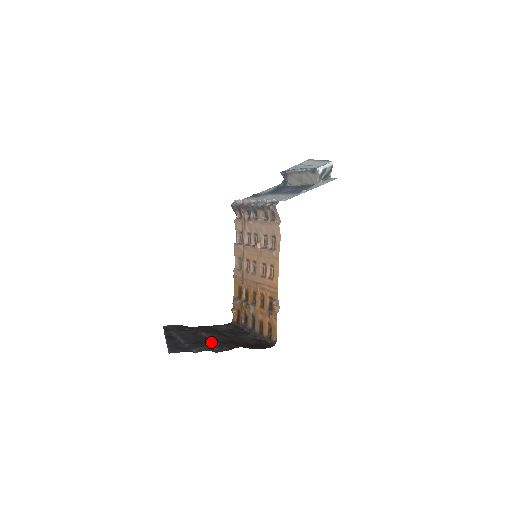
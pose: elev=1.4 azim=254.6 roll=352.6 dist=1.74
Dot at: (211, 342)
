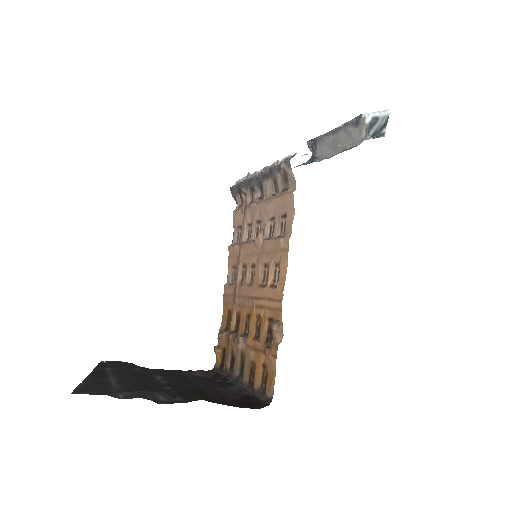
Dot at: (162, 389)
